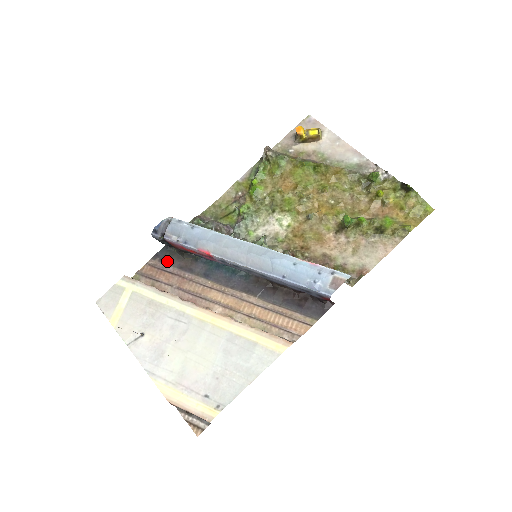
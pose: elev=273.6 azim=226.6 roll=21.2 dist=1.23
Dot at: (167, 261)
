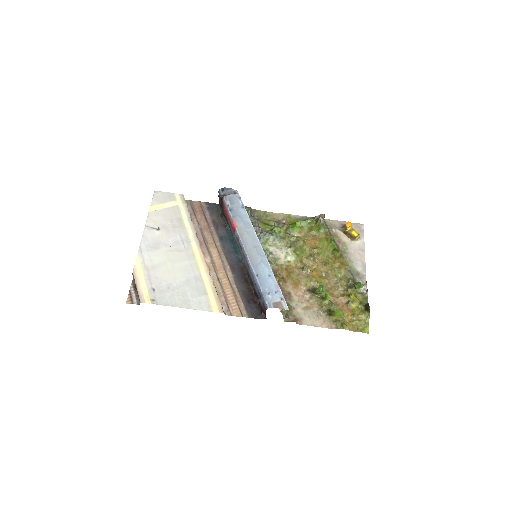
Dot at: (211, 211)
